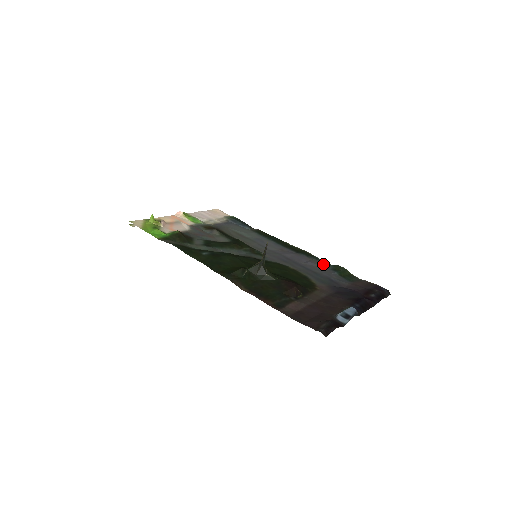
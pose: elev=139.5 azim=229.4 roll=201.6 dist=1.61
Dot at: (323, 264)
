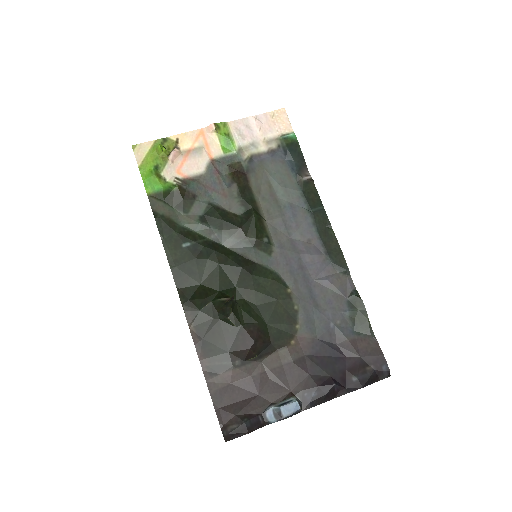
Dot at: (346, 287)
